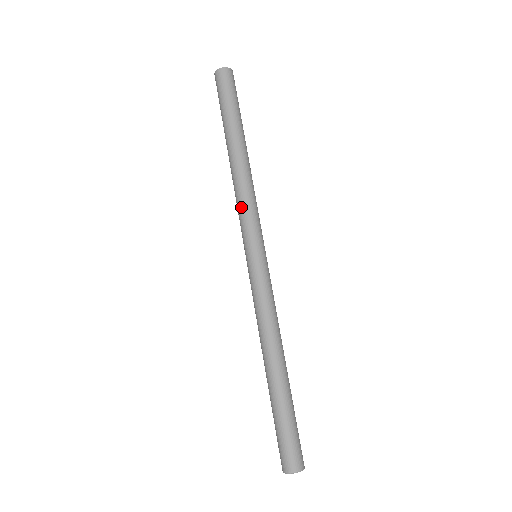
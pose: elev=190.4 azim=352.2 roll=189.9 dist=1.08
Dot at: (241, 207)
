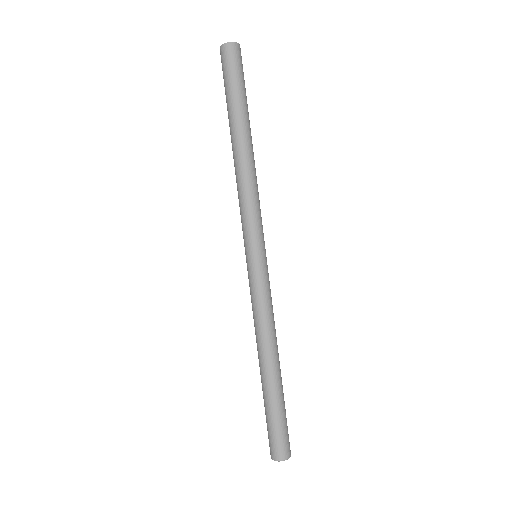
Dot at: occluded
